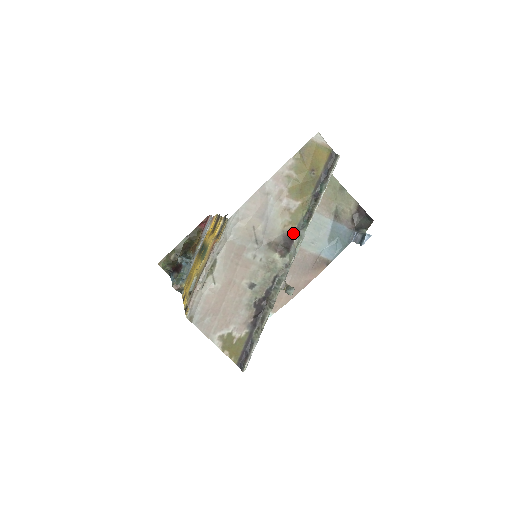
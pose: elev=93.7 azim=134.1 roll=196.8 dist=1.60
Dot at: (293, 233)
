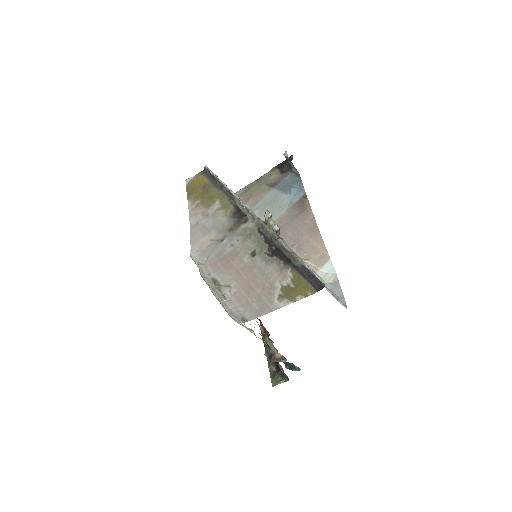
Dot at: (235, 209)
